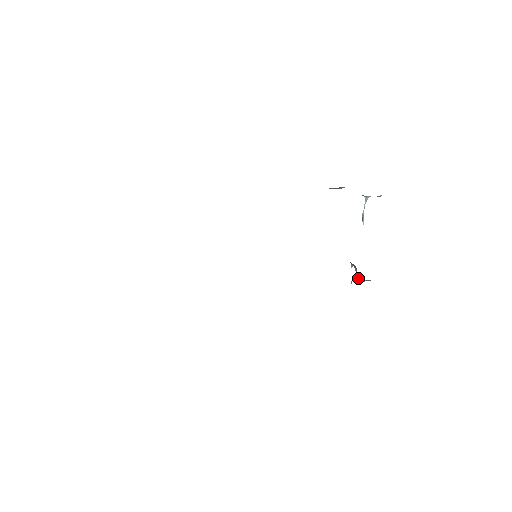
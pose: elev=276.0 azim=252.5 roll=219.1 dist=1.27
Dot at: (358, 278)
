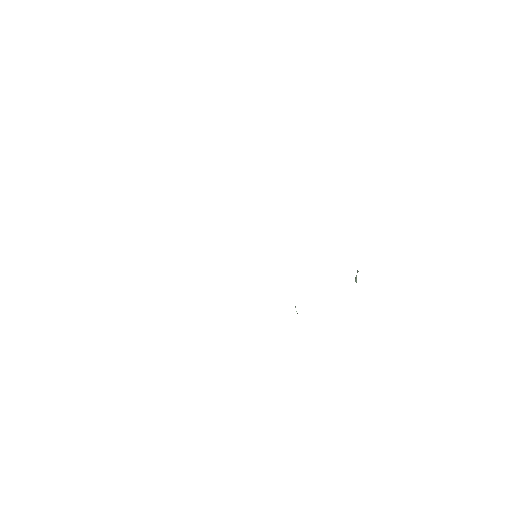
Dot at: occluded
